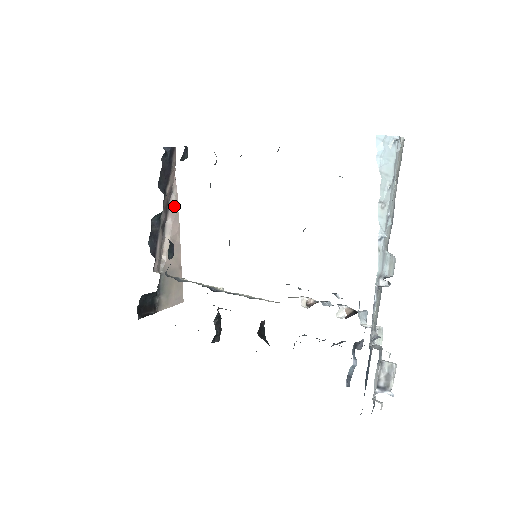
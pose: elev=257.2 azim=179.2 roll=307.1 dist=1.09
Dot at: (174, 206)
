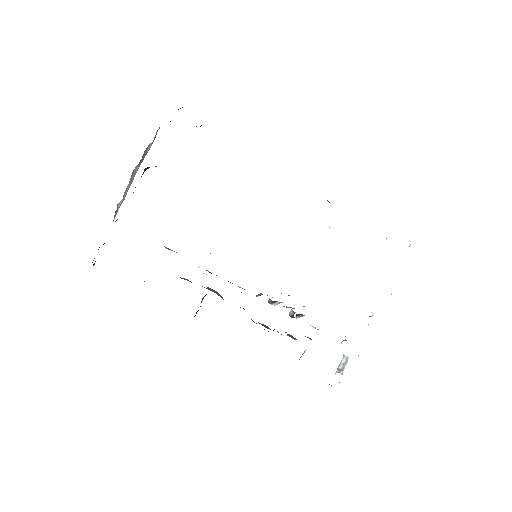
Dot at: (145, 155)
